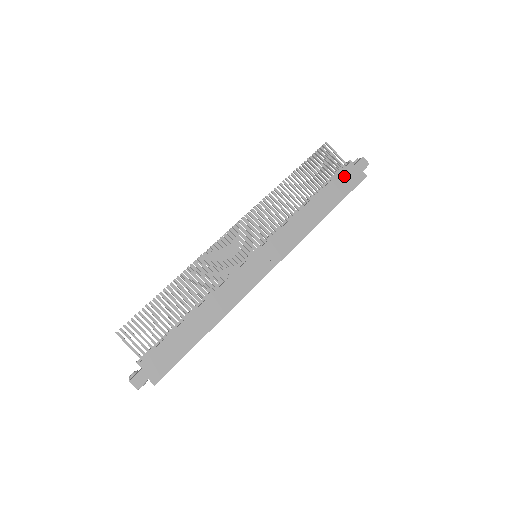
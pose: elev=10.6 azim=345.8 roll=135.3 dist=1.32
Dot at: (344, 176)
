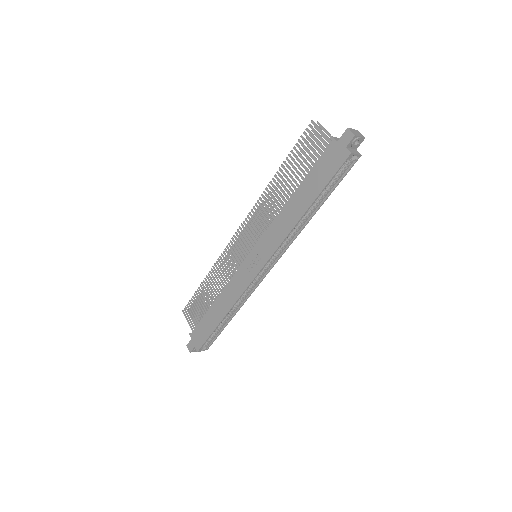
Dot at: (325, 160)
